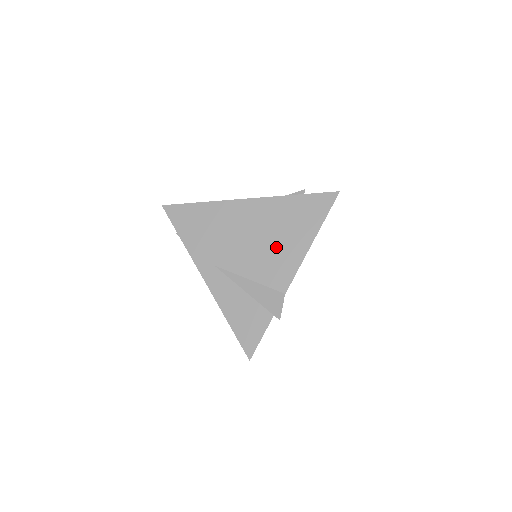
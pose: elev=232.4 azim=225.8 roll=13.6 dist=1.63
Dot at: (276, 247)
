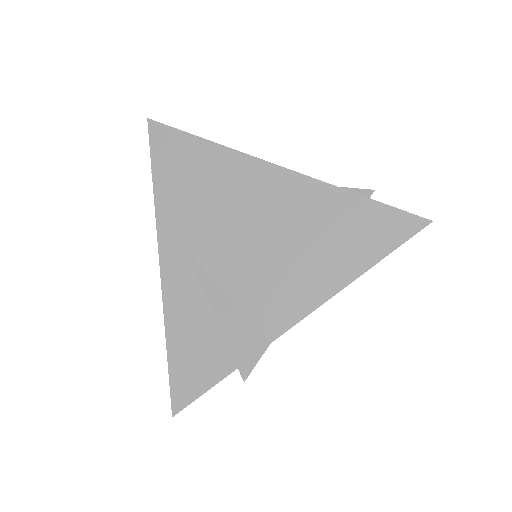
Dot at: (290, 263)
